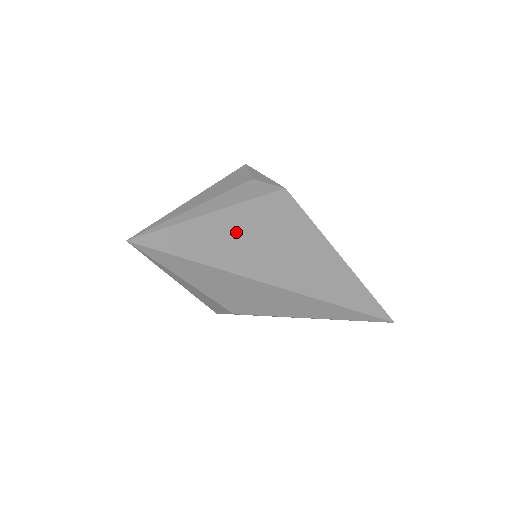
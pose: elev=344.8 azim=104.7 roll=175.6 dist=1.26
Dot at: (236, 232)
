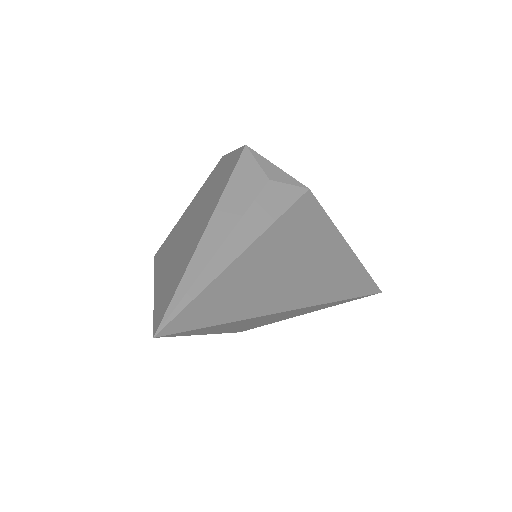
Dot at: (265, 266)
